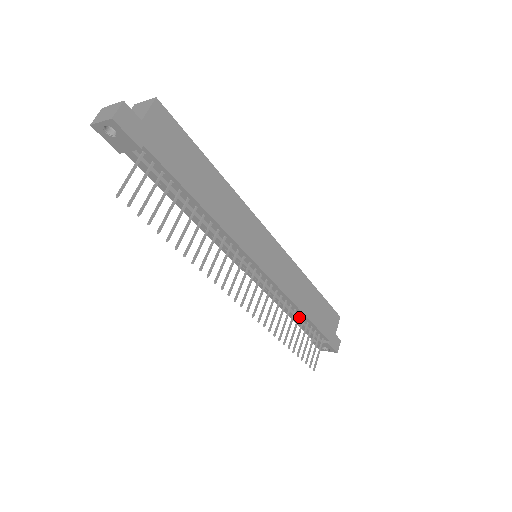
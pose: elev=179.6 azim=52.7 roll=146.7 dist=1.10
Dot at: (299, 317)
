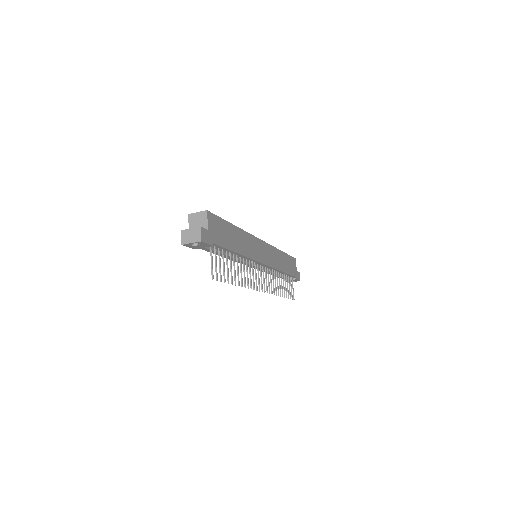
Dot at: (281, 275)
